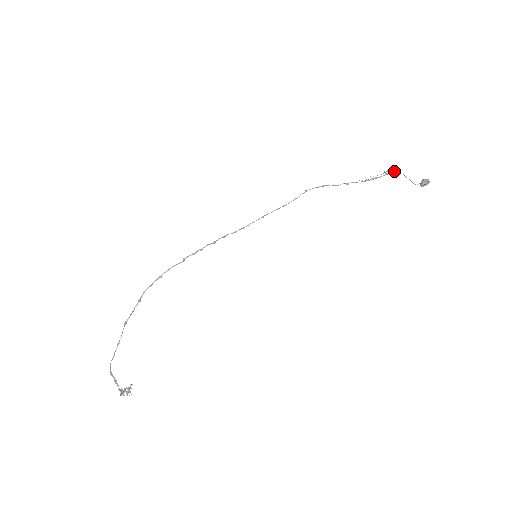
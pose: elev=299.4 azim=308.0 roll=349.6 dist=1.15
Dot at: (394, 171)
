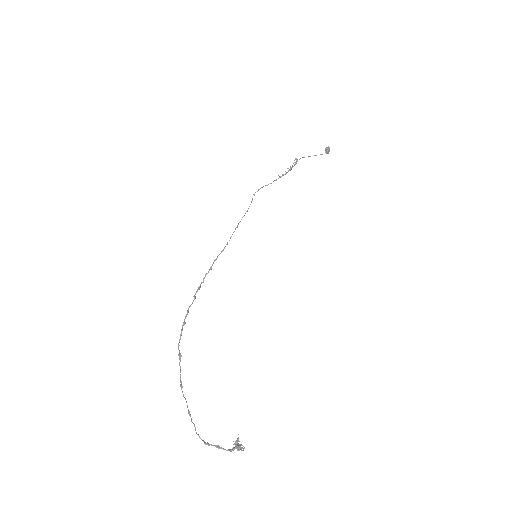
Dot at: (299, 159)
